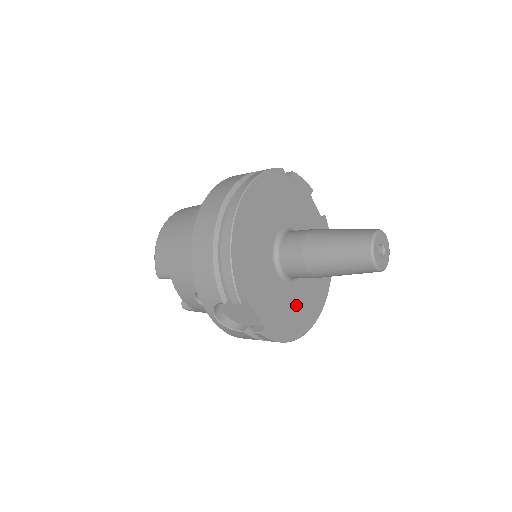
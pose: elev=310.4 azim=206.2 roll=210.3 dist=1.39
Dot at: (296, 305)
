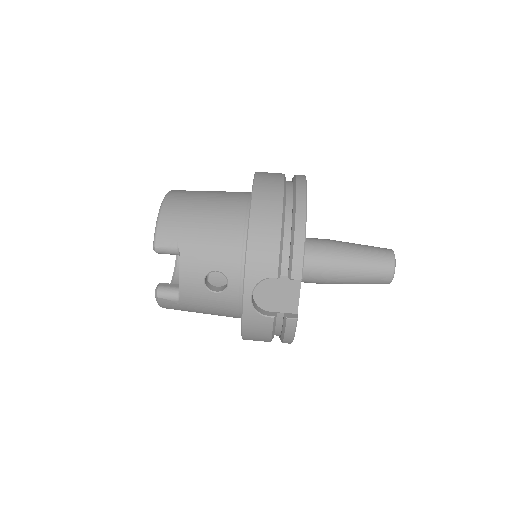
Dot at: occluded
